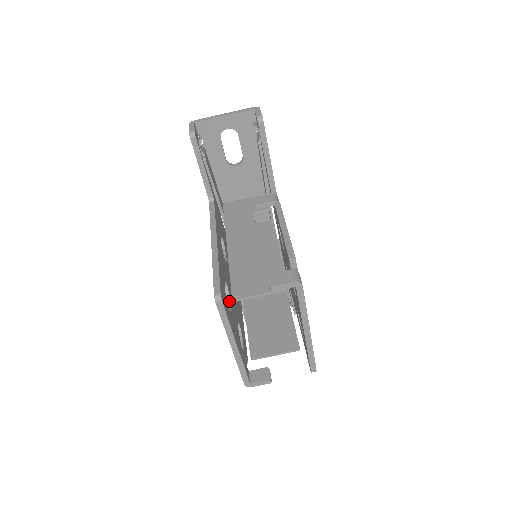
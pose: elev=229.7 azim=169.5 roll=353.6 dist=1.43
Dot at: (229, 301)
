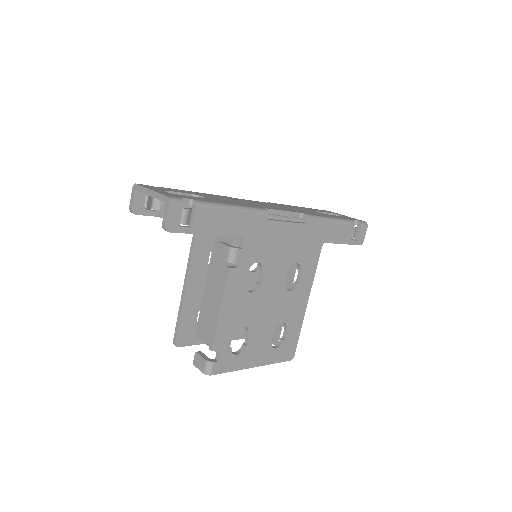
Dot at: occluded
